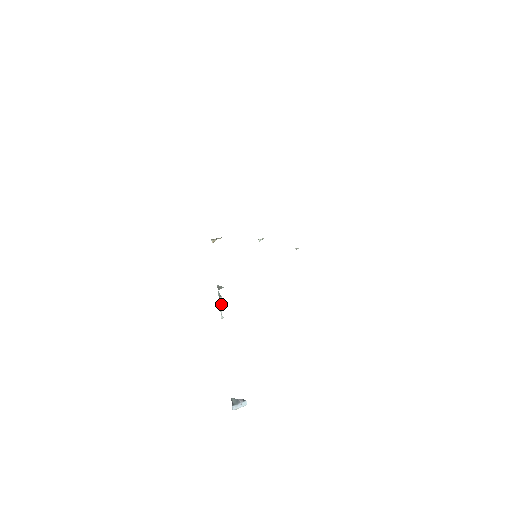
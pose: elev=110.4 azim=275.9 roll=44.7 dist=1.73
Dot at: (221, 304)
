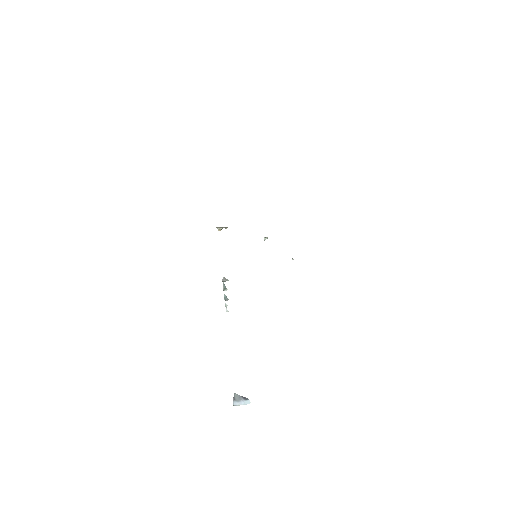
Dot at: (226, 297)
